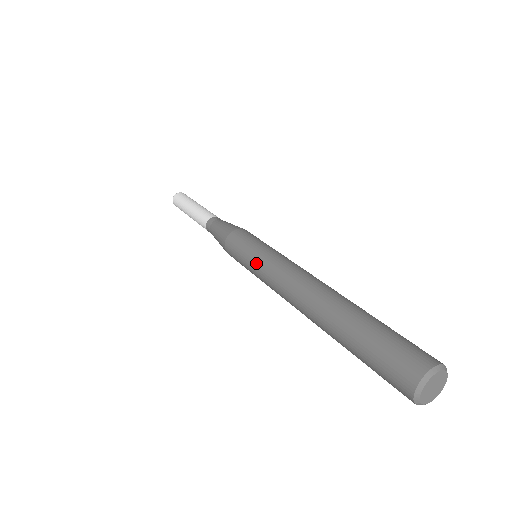
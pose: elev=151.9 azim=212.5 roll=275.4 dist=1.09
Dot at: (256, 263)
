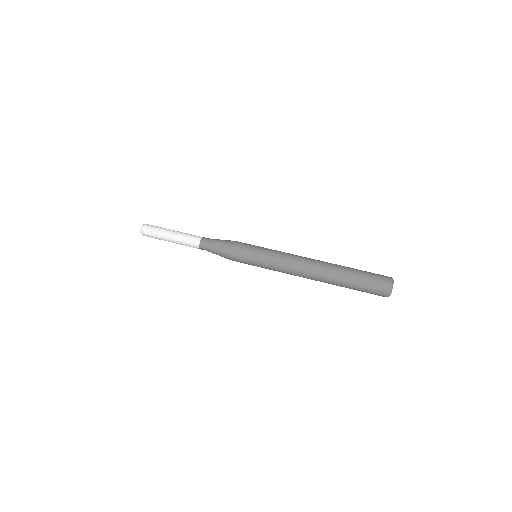
Dot at: occluded
